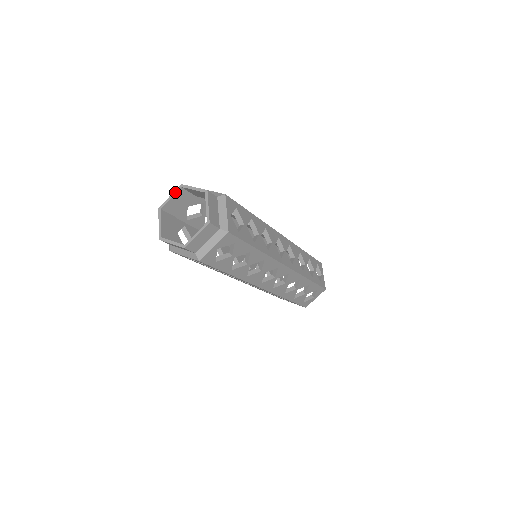
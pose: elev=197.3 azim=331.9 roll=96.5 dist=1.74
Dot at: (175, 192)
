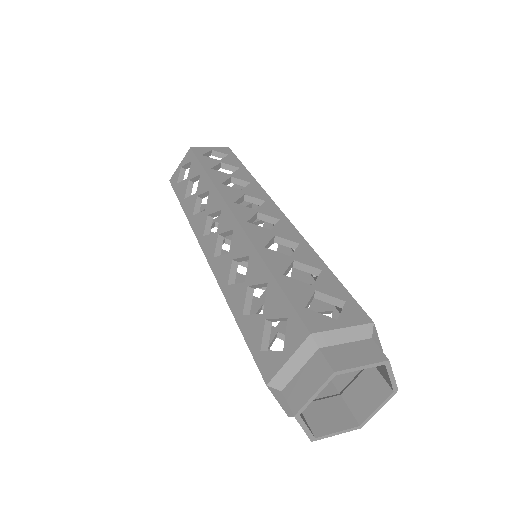
Dot at: (373, 366)
